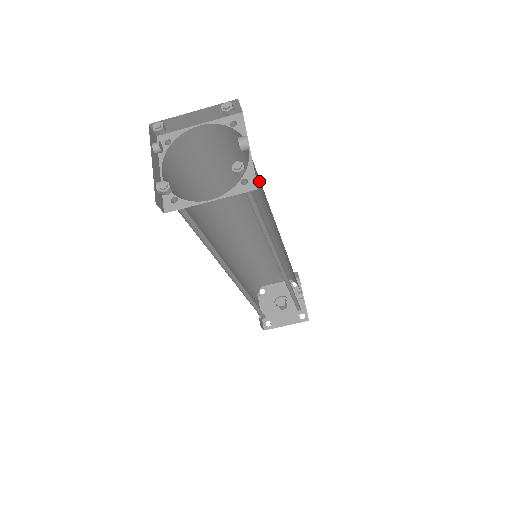
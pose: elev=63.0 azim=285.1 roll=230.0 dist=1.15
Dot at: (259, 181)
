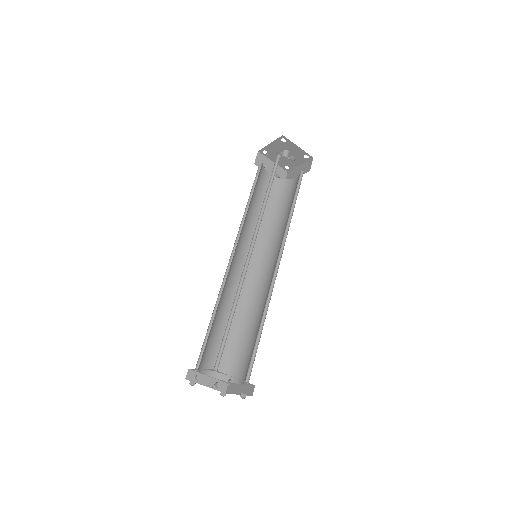
Dot at: occluded
